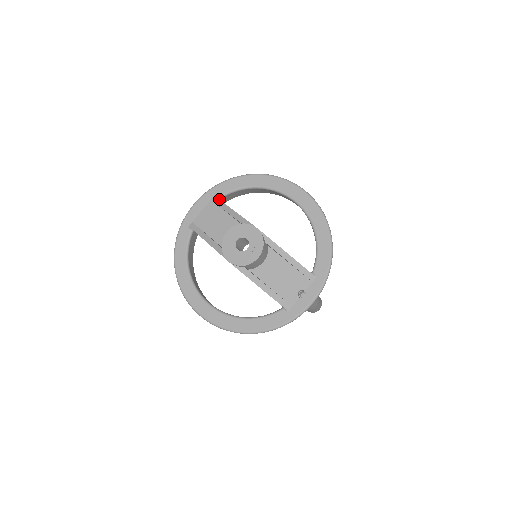
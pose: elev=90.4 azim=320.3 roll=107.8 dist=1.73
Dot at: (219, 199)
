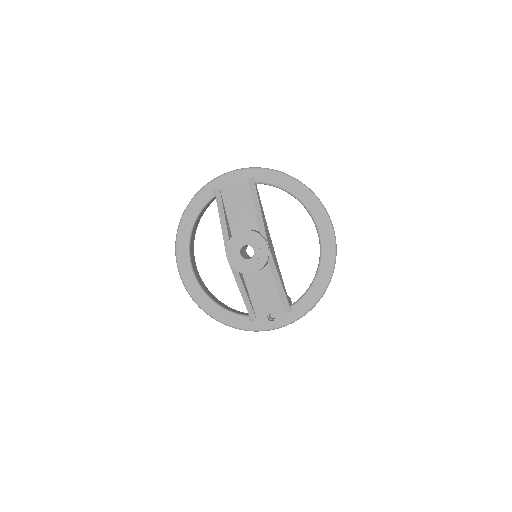
Dot at: (255, 185)
